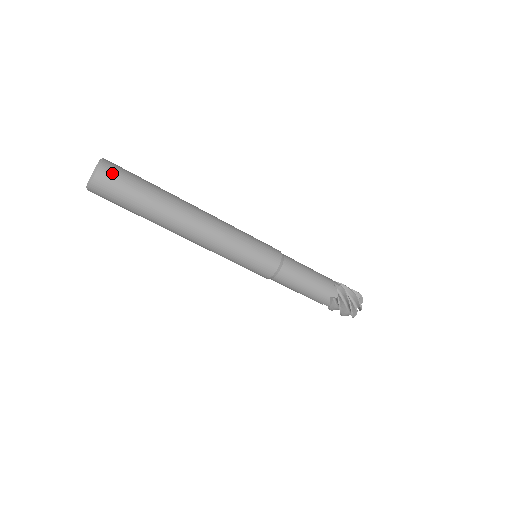
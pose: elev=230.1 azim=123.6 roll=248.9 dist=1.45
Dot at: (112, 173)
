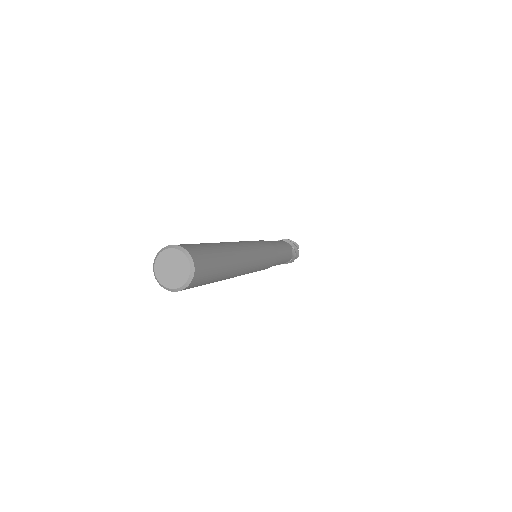
Dot at: occluded
